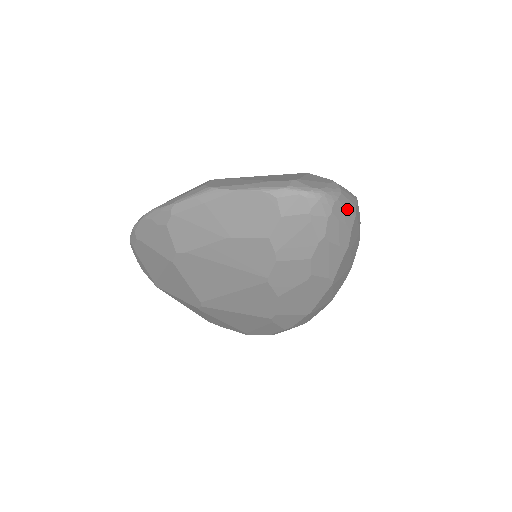
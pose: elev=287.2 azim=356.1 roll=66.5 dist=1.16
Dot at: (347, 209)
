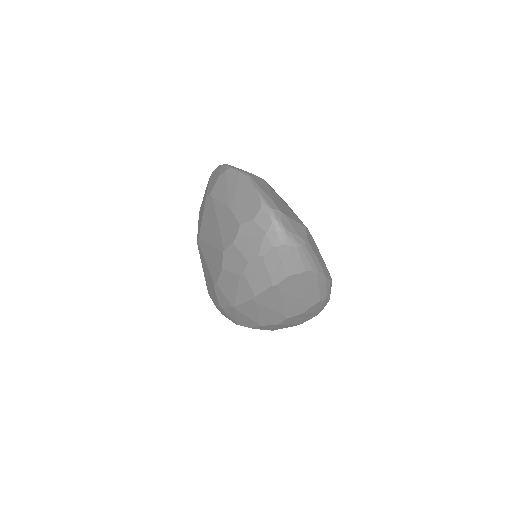
Dot at: (293, 260)
